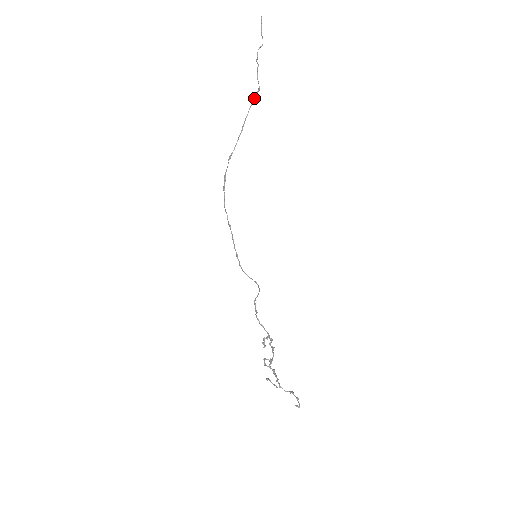
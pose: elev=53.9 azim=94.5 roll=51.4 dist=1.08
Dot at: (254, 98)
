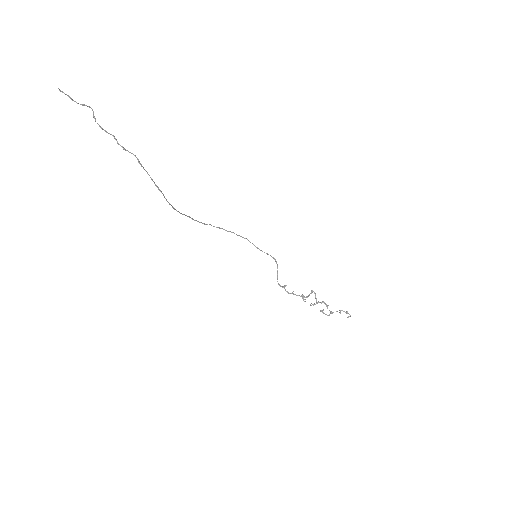
Dot at: occluded
